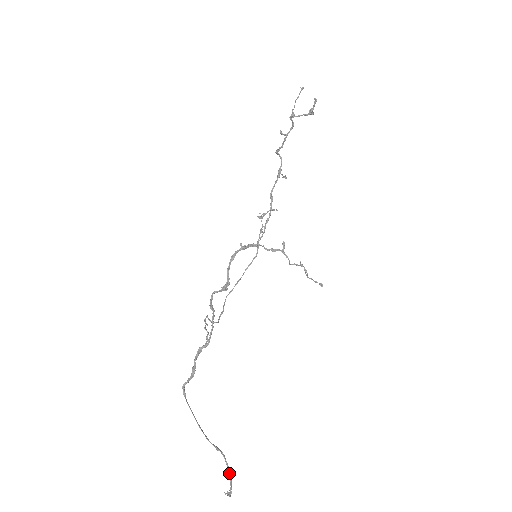
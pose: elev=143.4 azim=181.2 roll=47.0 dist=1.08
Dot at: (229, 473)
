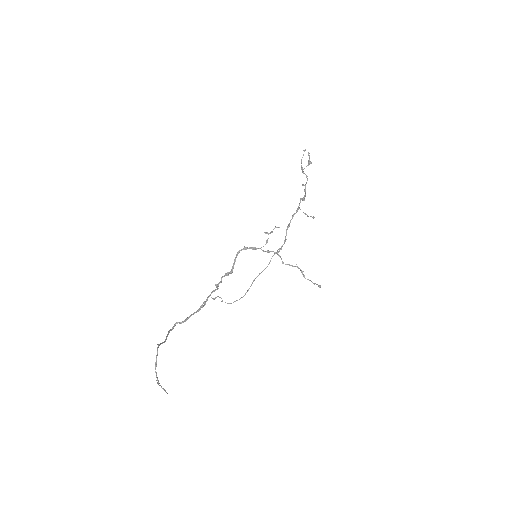
Dot at: (156, 359)
